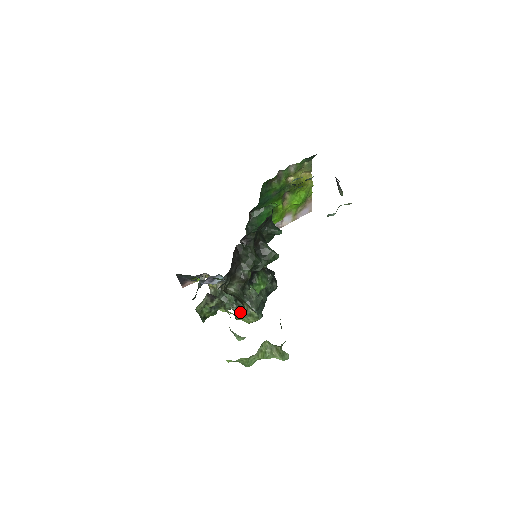
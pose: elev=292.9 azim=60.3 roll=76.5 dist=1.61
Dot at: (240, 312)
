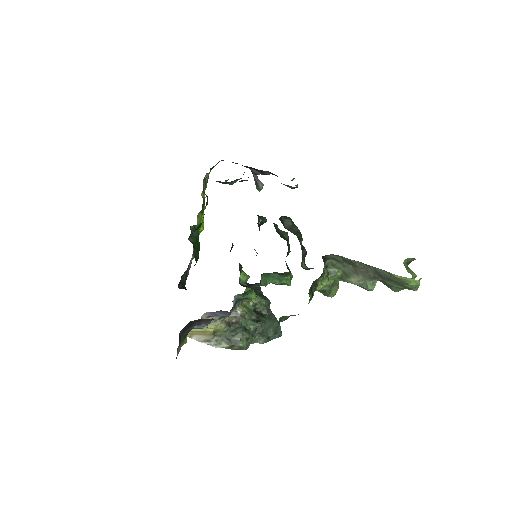
Dot at: (264, 337)
